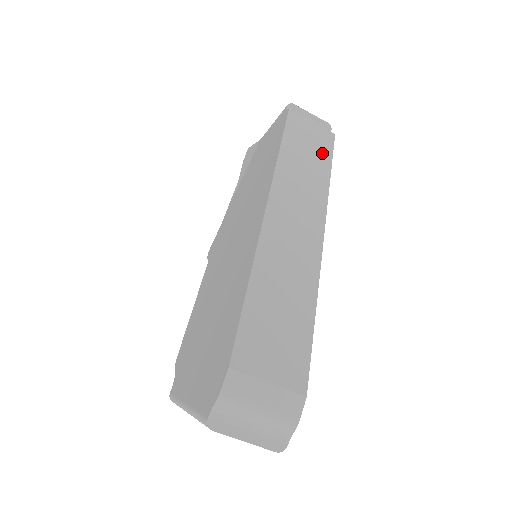
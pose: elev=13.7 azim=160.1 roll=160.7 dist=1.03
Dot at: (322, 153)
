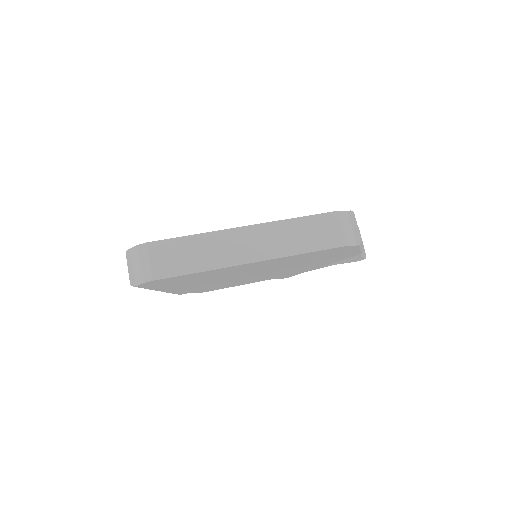
Dot at: (320, 242)
